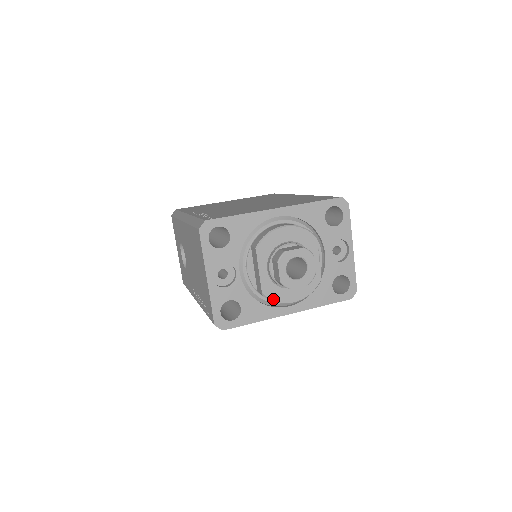
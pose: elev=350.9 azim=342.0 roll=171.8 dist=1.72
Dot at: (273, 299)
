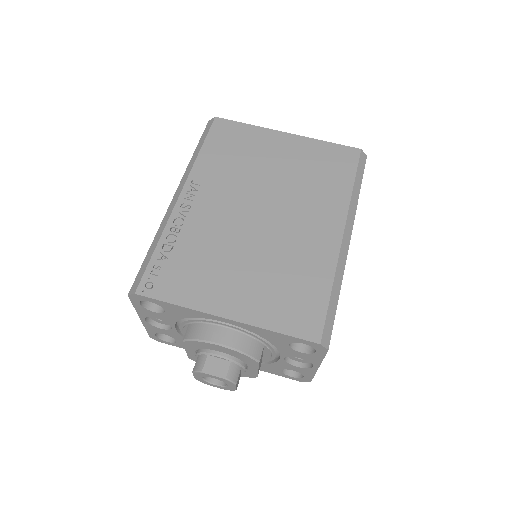
Dot at: occluded
